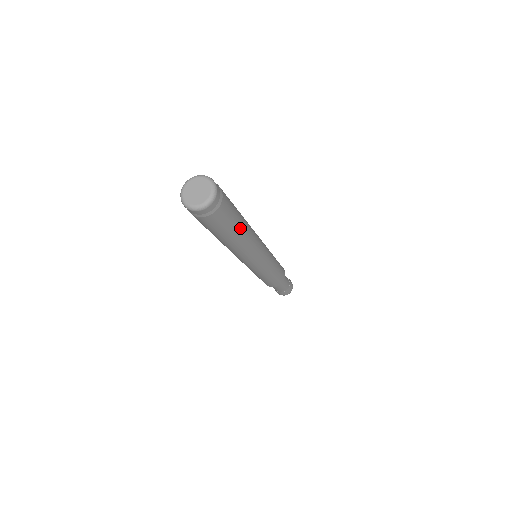
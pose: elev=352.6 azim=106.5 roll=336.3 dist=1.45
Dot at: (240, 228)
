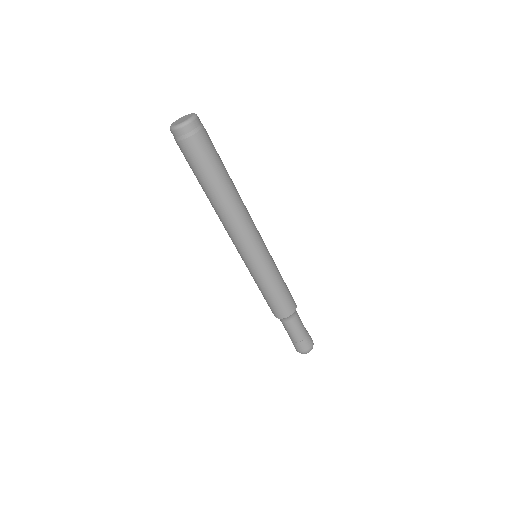
Dot at: (225, 177)
